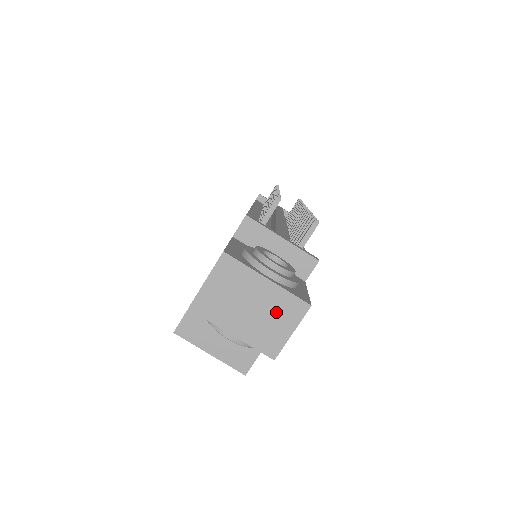
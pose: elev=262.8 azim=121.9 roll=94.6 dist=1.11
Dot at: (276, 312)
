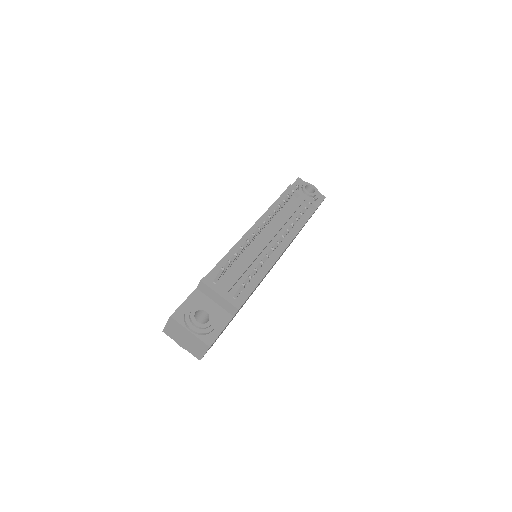
Dot at: (196, 344)
